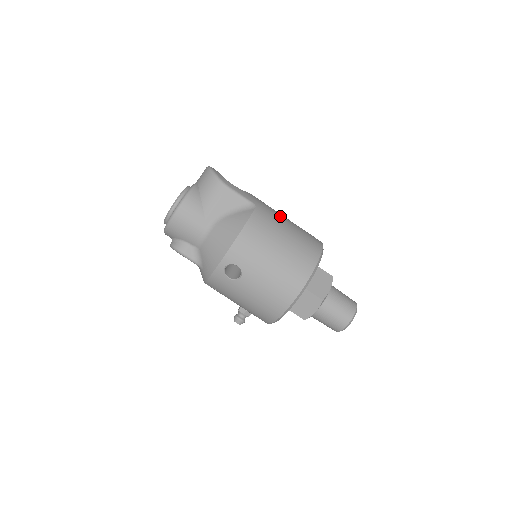
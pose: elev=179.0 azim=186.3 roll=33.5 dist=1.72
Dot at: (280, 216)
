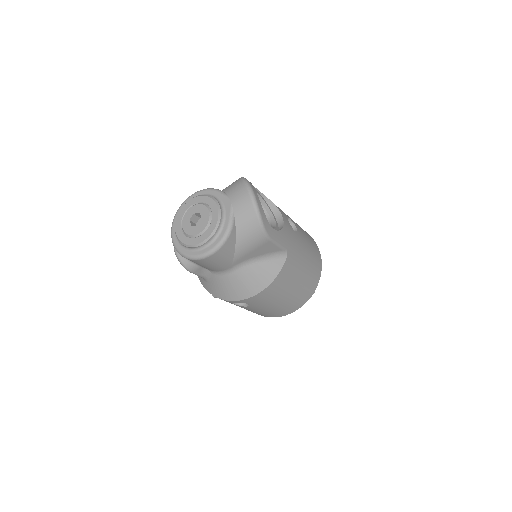
Dot at: (301, 249)
